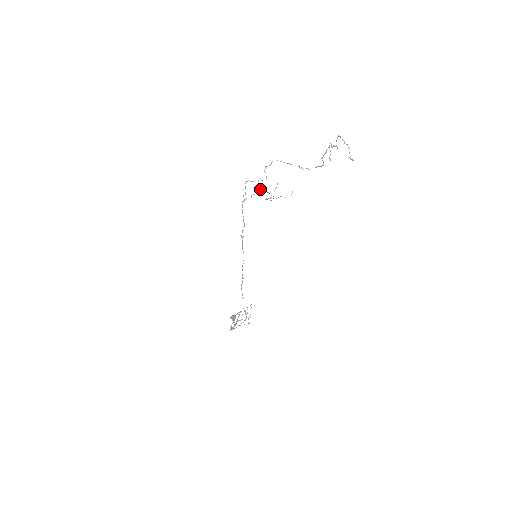
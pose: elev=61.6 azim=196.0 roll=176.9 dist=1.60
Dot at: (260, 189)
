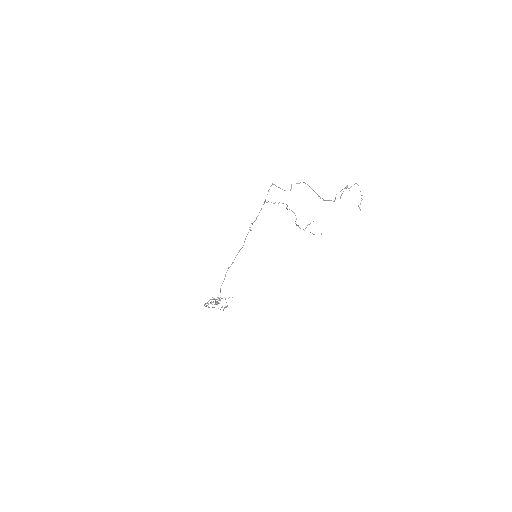
Dot at: occluded
